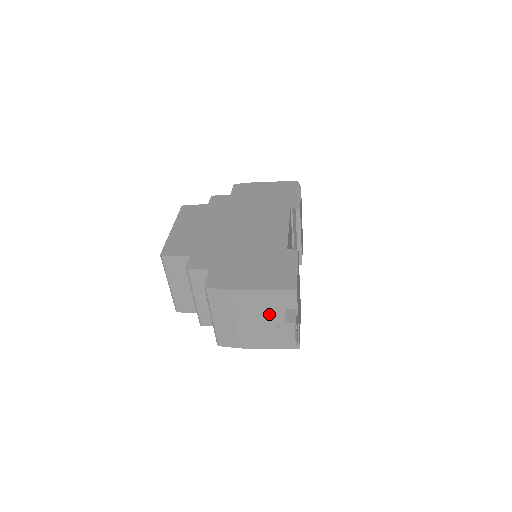
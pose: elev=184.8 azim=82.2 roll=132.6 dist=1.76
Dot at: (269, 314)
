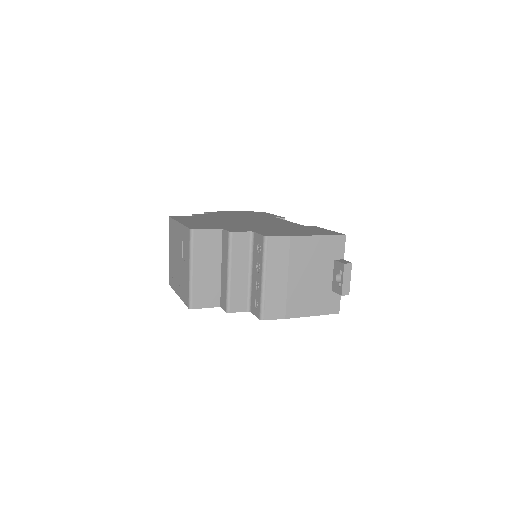
Dot at: (319, 267)
